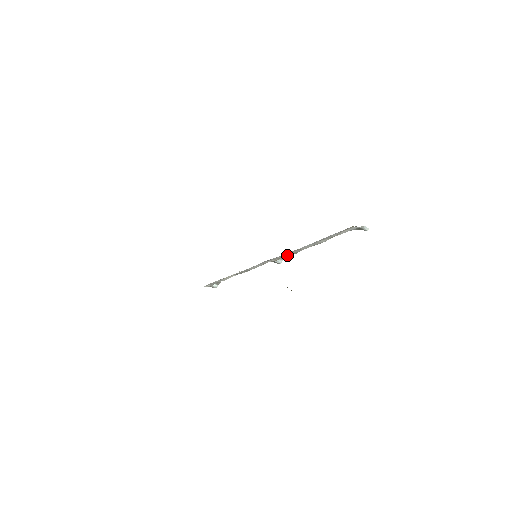
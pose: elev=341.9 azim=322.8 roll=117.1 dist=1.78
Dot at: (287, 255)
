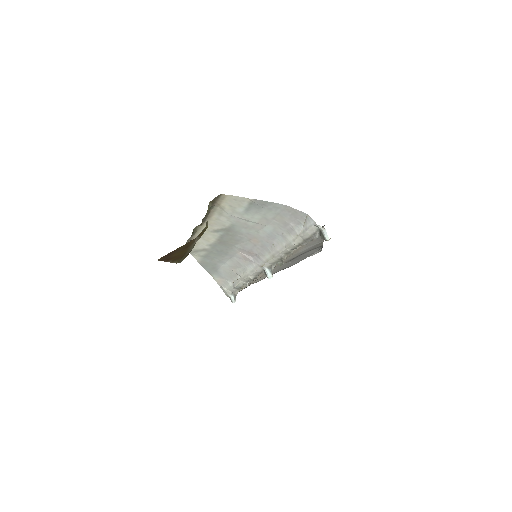
Dot at: (270, 259)
